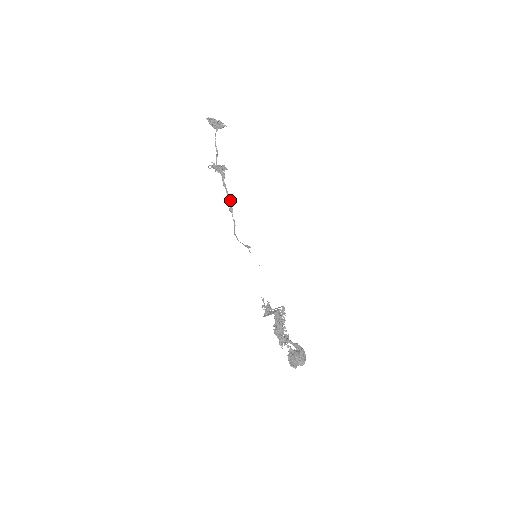
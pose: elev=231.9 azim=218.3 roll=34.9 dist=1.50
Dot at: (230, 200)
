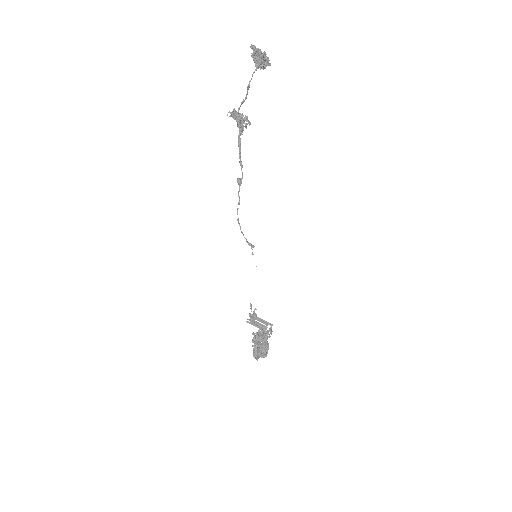
Dot at: occluded
